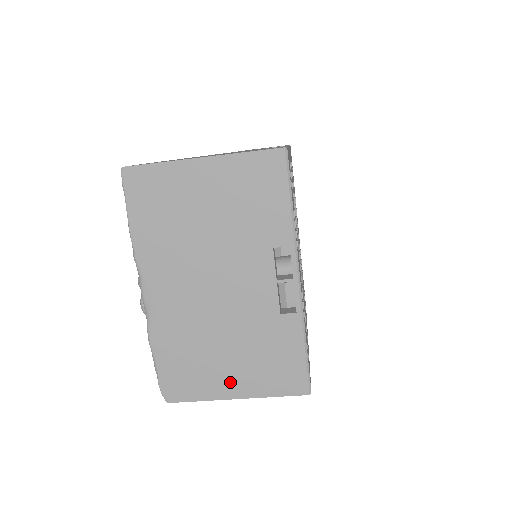
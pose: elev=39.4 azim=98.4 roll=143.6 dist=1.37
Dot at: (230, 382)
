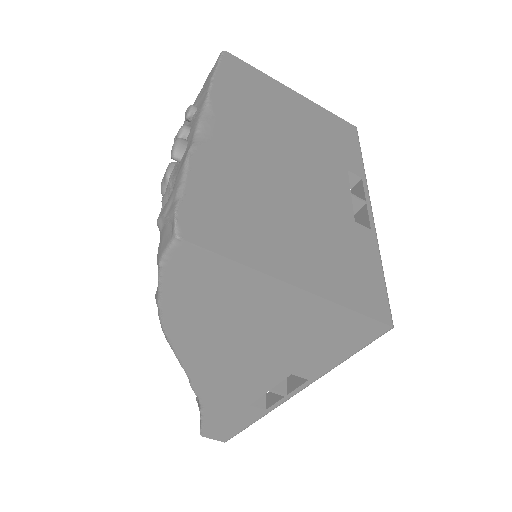
Dot at: (289, 259)
